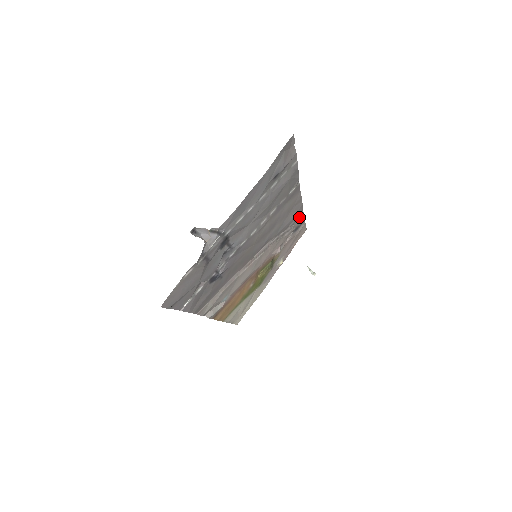
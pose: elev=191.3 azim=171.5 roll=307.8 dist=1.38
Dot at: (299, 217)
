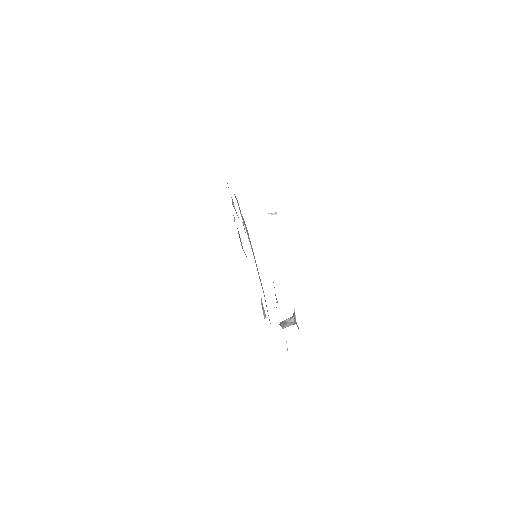
Dot at: occluded
